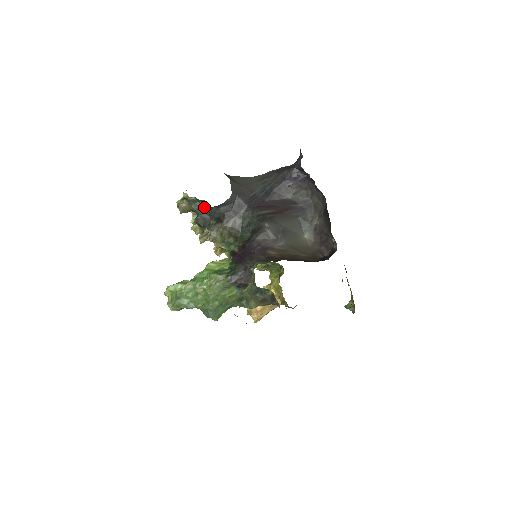
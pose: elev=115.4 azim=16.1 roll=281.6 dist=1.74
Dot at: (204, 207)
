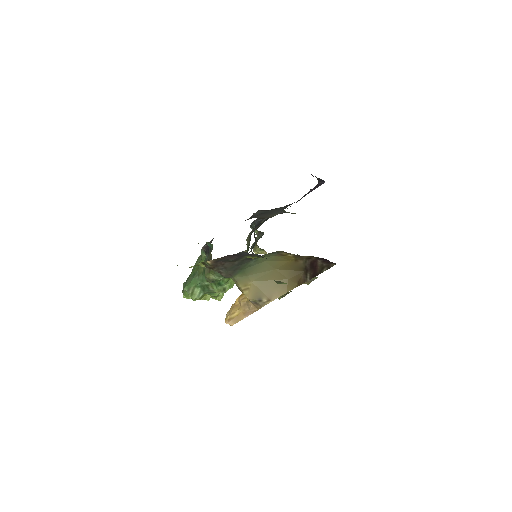
Dot at: occluded
